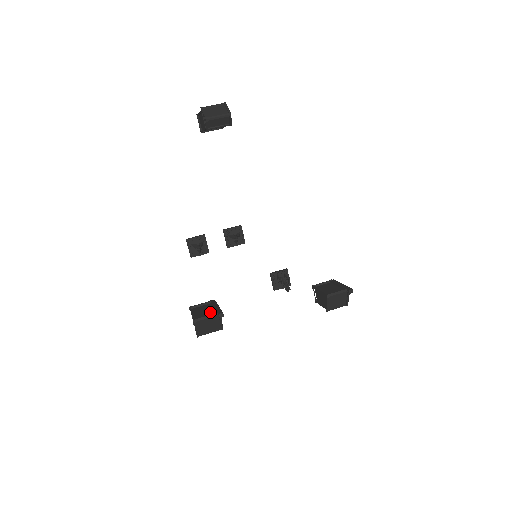
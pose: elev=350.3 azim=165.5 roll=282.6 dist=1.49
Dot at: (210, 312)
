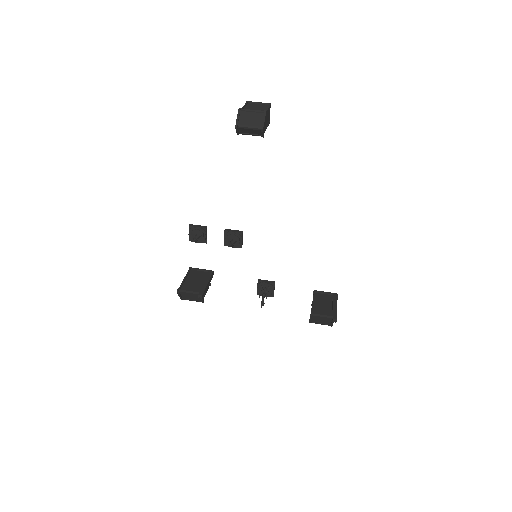
Dot at: (197, 286)
